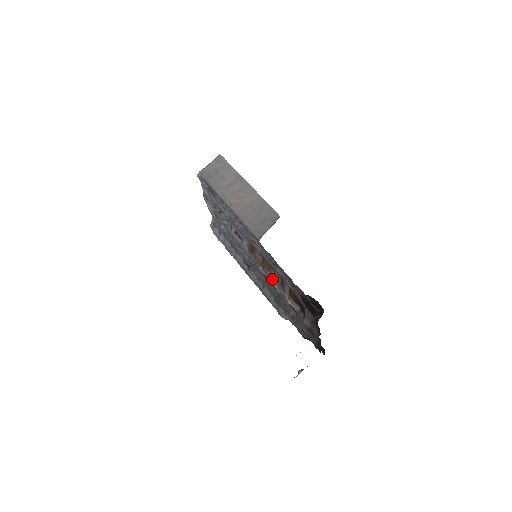
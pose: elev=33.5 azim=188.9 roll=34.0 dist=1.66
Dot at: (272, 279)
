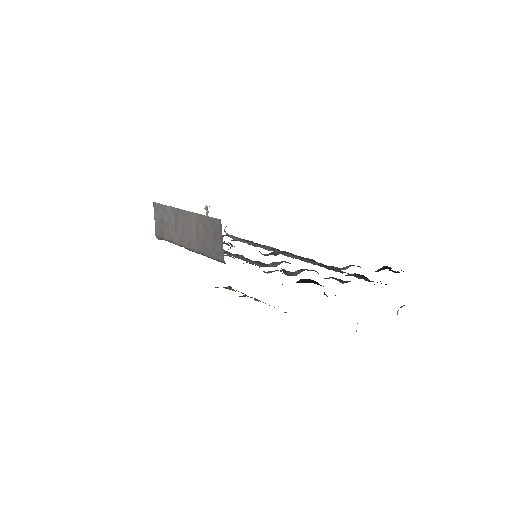
Dot at: (256, 299)
